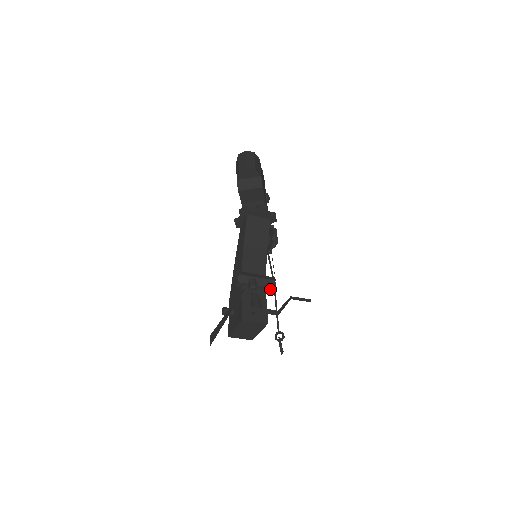
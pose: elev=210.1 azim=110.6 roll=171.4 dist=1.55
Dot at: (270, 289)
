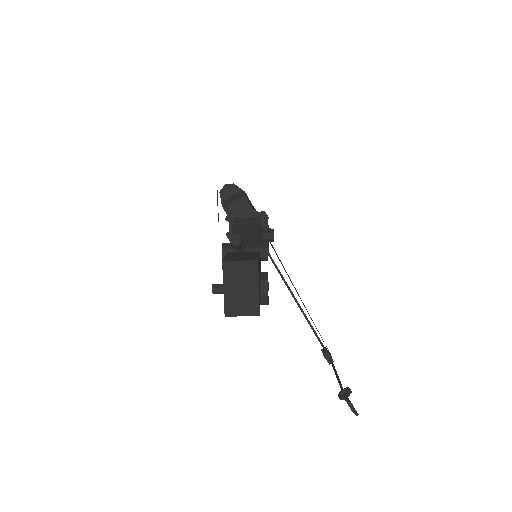
Dot at: (265, 252)
